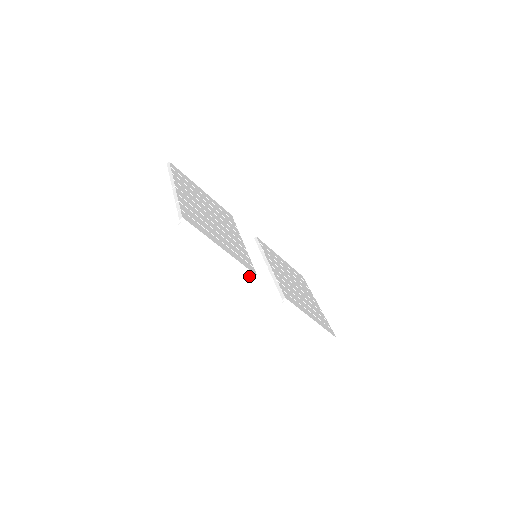
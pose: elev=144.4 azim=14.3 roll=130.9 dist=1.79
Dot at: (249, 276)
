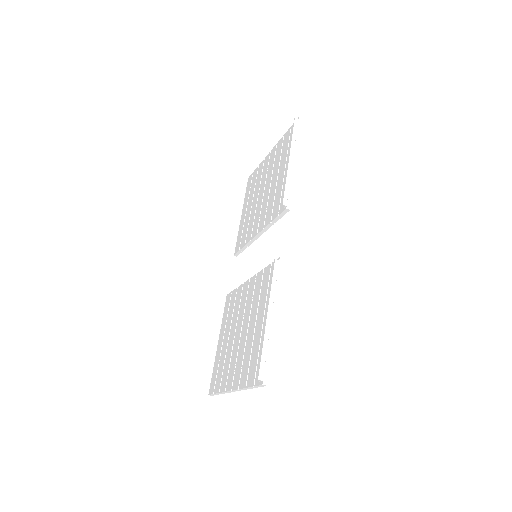
Dot at: (285, 202)
